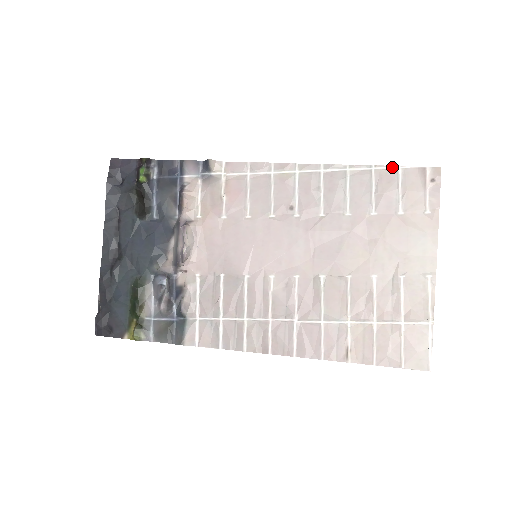
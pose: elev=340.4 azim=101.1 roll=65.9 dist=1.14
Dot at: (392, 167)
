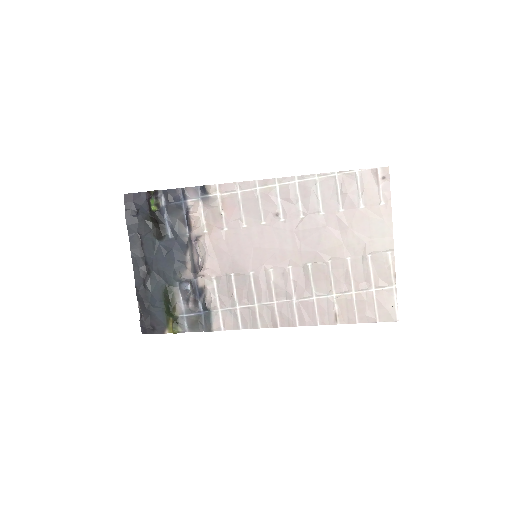
Dot at: (351, 171)
